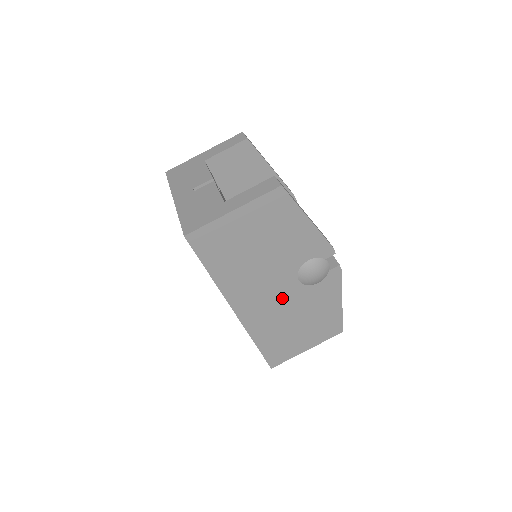
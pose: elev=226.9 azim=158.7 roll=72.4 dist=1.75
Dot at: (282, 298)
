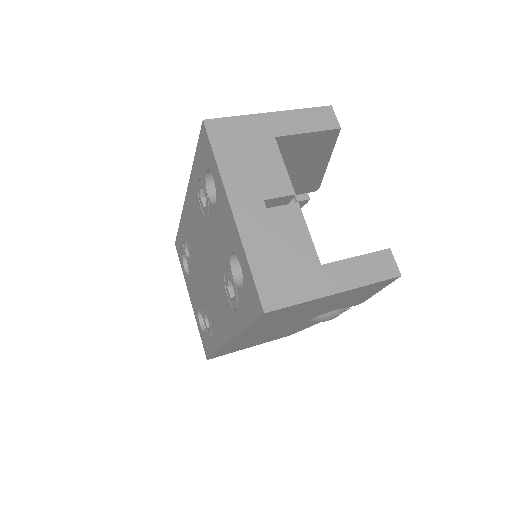
Dot at: (280, 329)
